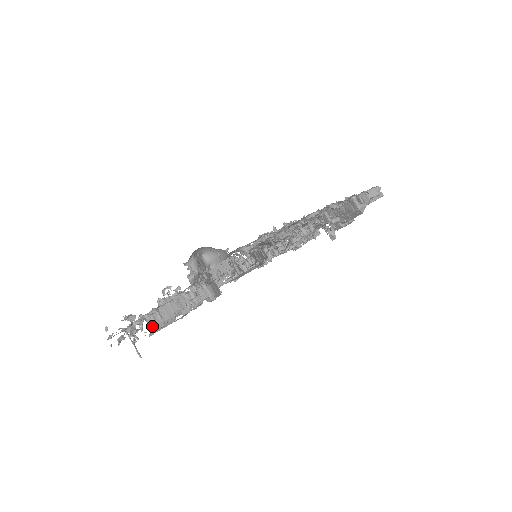
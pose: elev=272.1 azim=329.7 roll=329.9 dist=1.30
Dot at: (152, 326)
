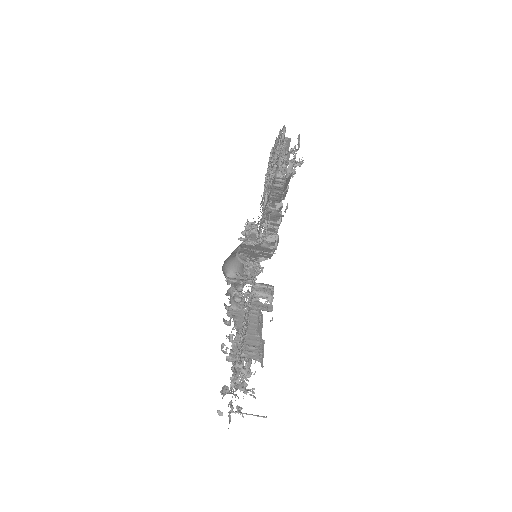
Dot at: (256, 358)
